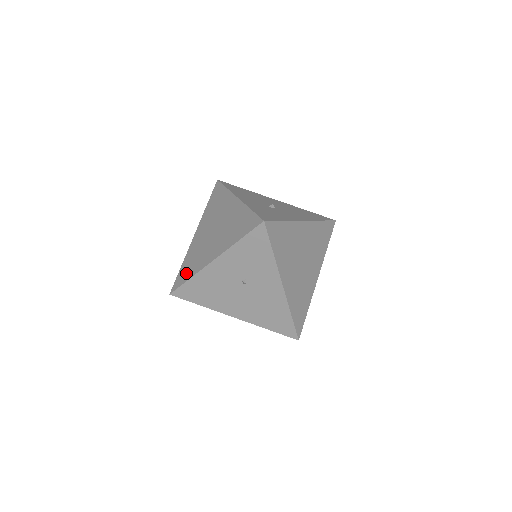
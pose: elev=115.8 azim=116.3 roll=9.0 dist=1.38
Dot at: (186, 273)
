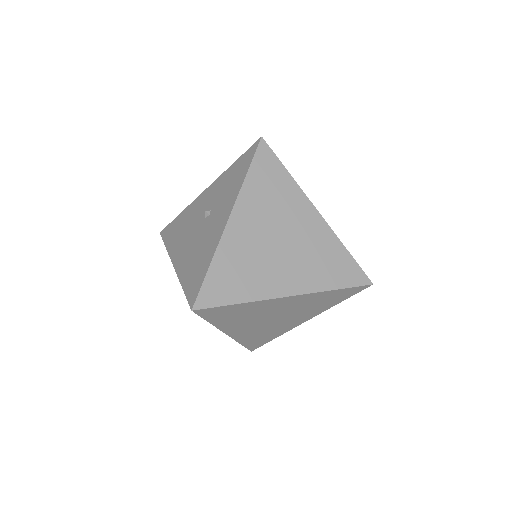
Dot at: occluded
